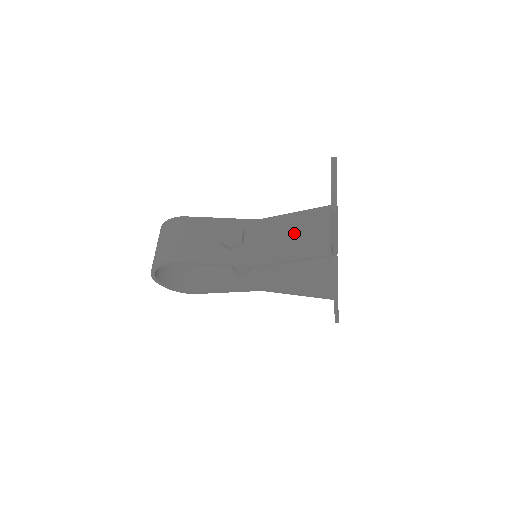
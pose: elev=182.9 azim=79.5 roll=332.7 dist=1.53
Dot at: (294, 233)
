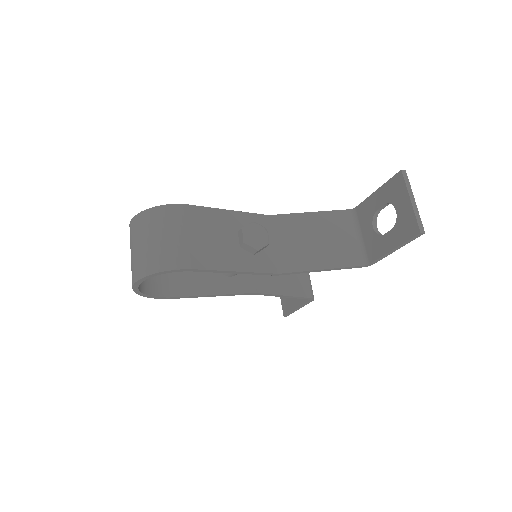
Dot at: (319, 237)
